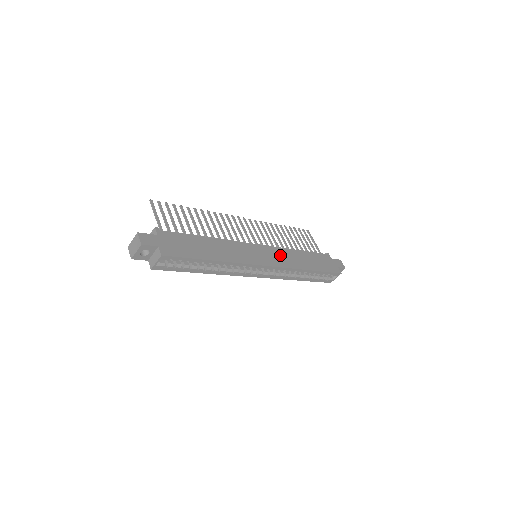
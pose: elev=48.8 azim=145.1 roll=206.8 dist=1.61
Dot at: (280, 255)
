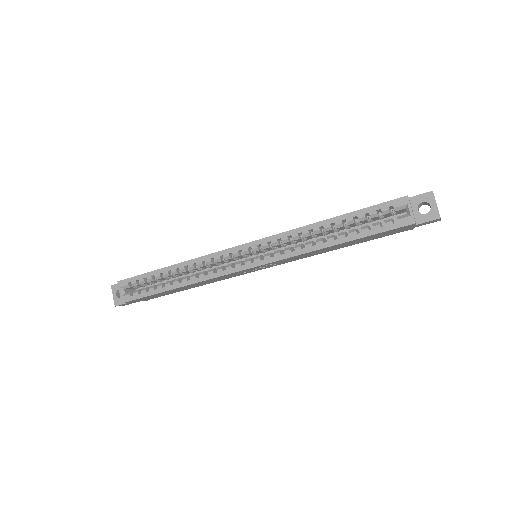
Dot at: occluded
